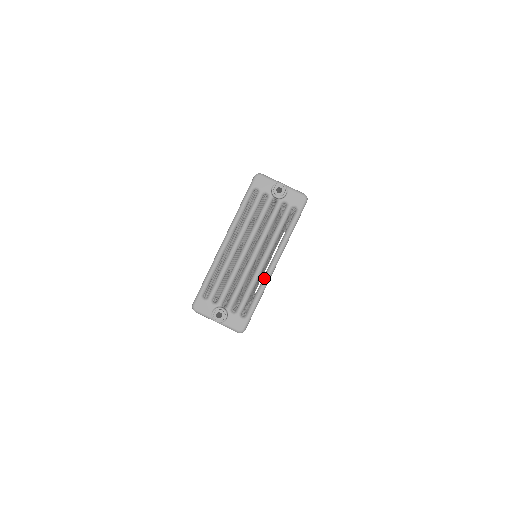
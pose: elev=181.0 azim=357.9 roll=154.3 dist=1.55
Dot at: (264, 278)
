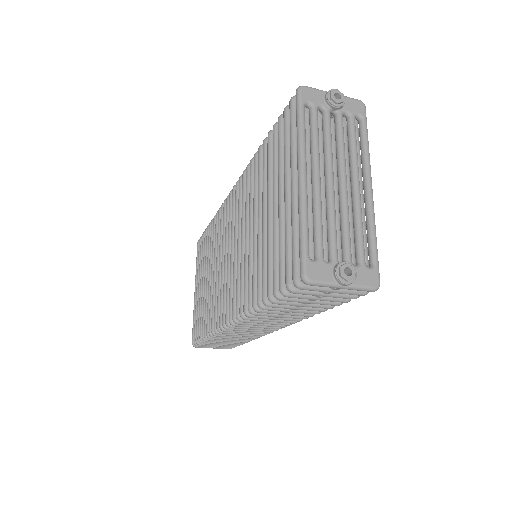
Dot at: (368, 208)
